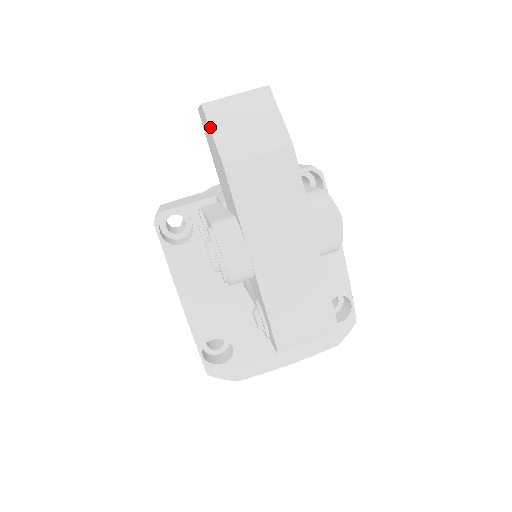
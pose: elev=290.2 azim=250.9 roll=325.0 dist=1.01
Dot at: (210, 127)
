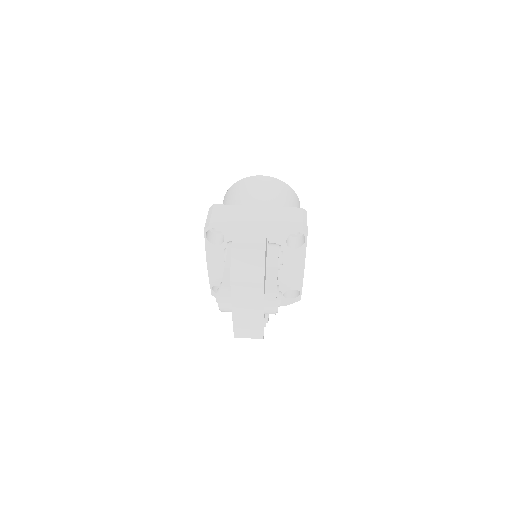
Dot at: (231, 261)
